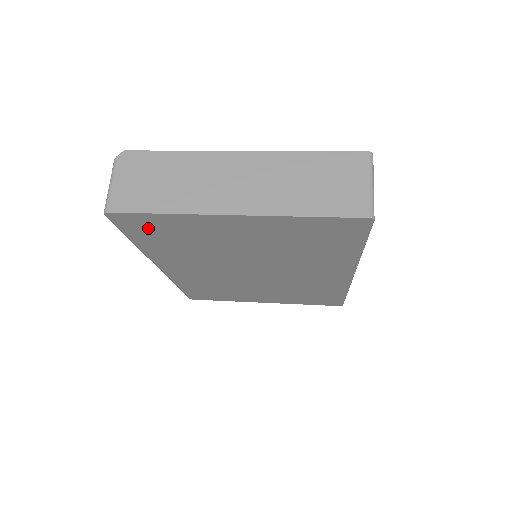
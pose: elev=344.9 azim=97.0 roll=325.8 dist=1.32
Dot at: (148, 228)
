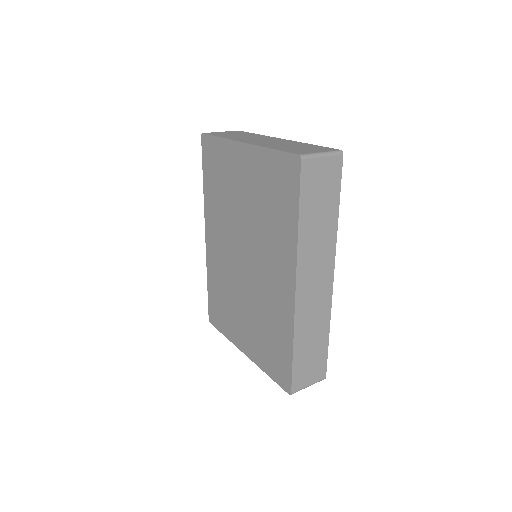
Dot at: (212, 159)
